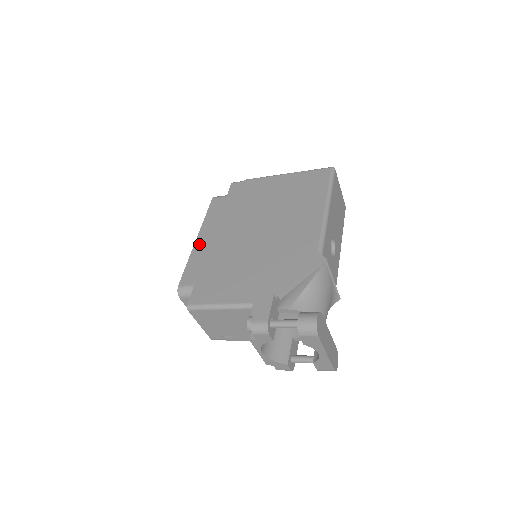
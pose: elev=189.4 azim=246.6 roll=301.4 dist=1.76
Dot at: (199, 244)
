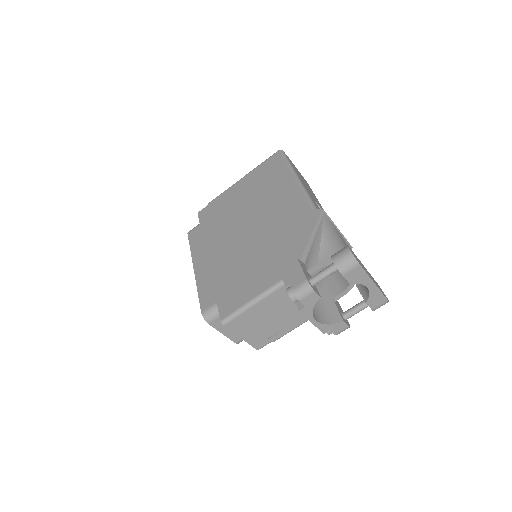
Dot at: (199, 271)
